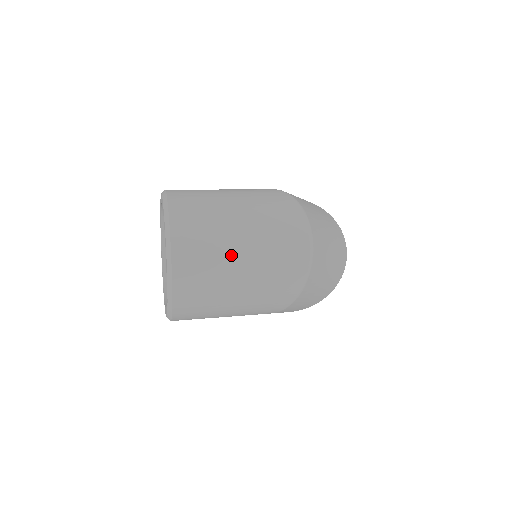
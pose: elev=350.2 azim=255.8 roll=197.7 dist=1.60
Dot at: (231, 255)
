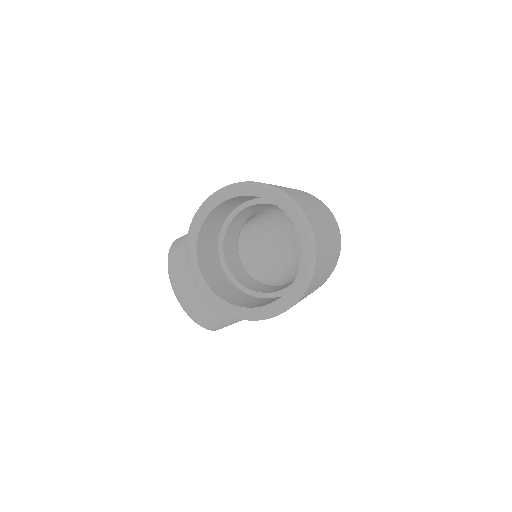
Dot at: (326, 233)
